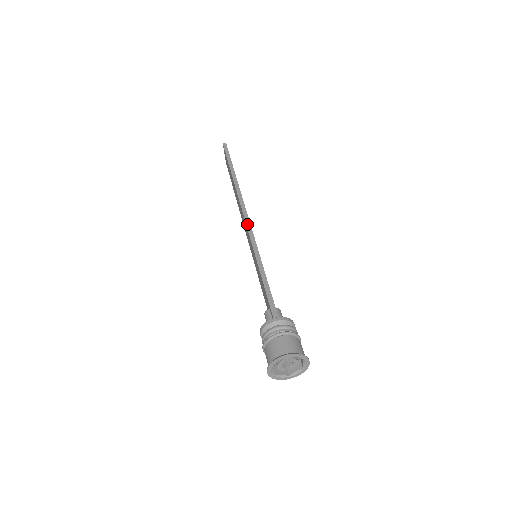
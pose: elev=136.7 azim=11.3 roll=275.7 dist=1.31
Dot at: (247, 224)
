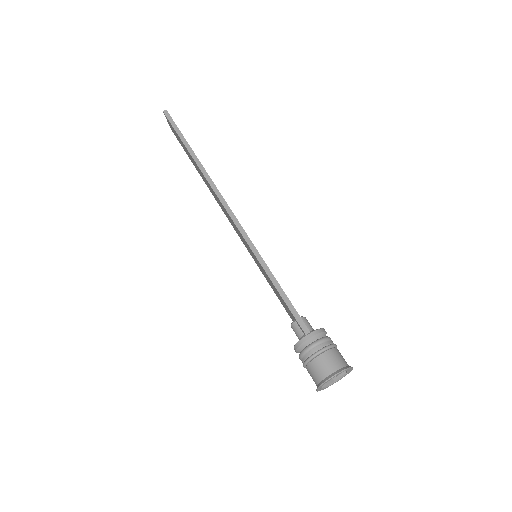
Dot at: (235, 223)
